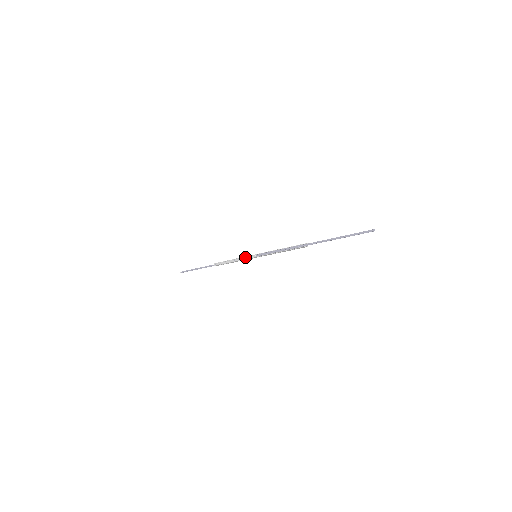
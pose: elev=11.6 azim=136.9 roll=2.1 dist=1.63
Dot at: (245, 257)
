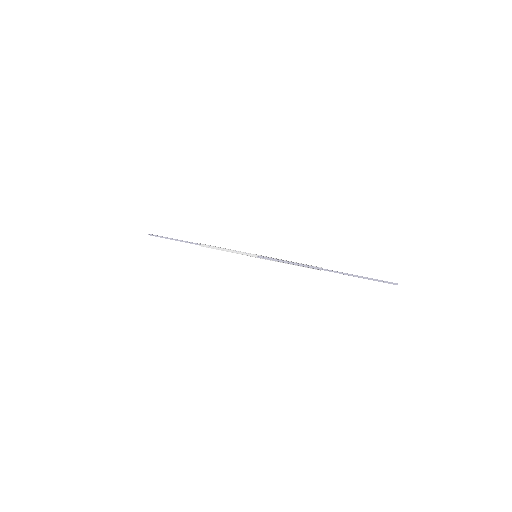
Dot at: (242, 252)
